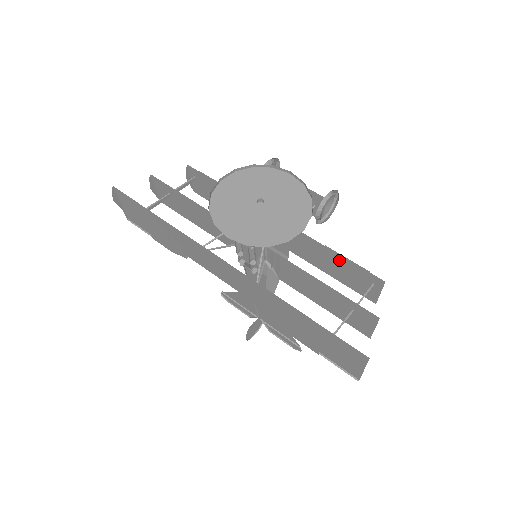
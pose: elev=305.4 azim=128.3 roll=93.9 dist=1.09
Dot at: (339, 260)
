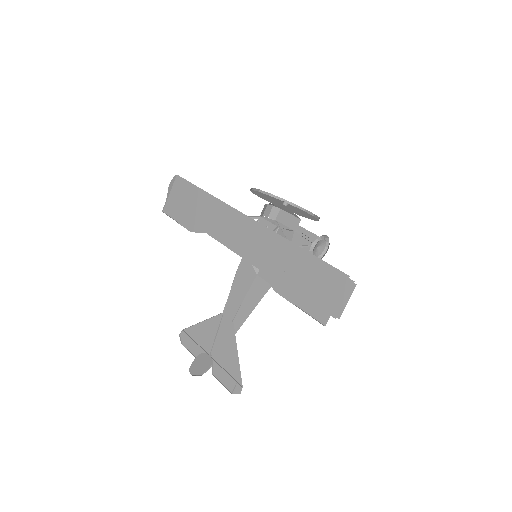
Dot at: occluded
